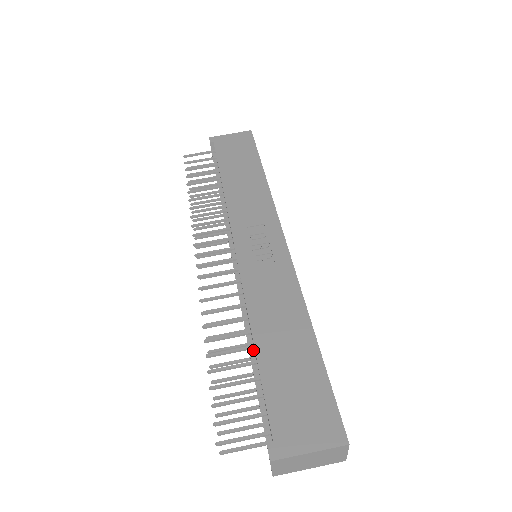
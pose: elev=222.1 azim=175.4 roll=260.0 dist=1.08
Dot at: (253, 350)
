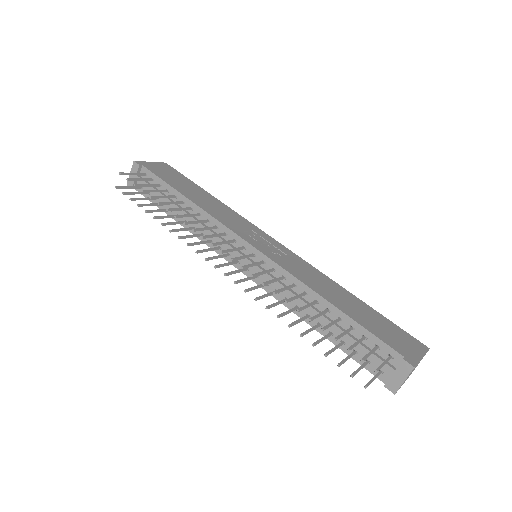
Dot at: (324, 315)
